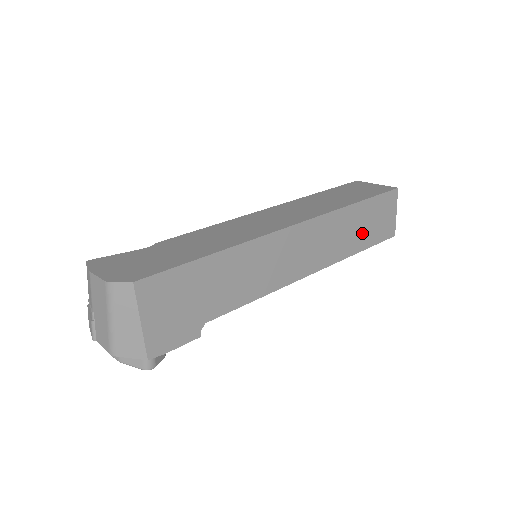
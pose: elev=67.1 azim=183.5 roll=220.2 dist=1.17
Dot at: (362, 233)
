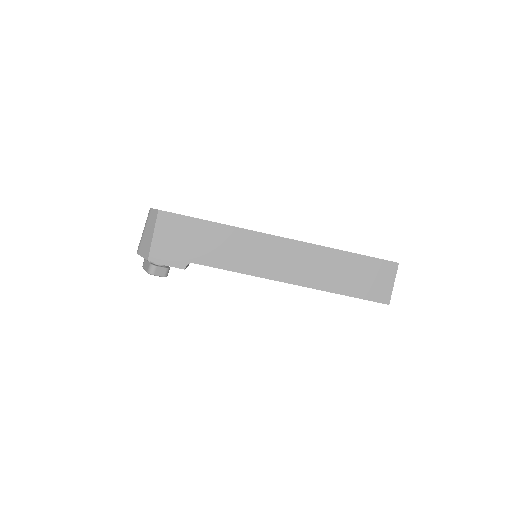
Dot at: (348, 280)
